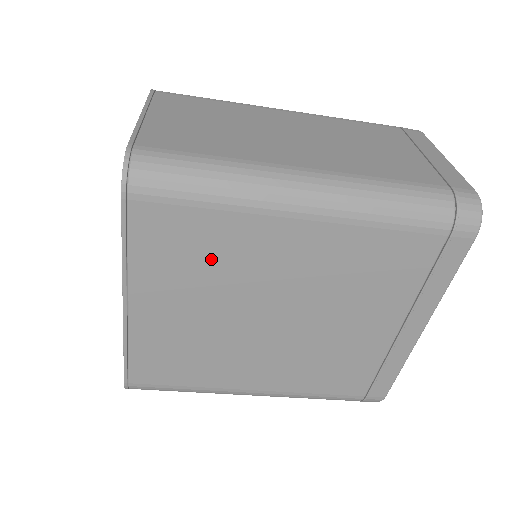
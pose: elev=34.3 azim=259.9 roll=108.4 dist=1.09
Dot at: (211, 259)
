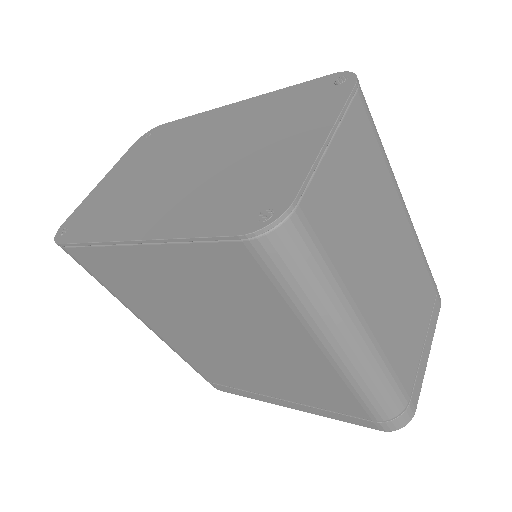
Dot at: (237, 300)
